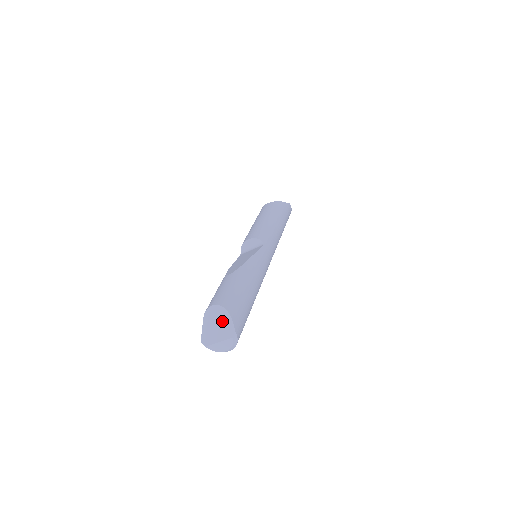
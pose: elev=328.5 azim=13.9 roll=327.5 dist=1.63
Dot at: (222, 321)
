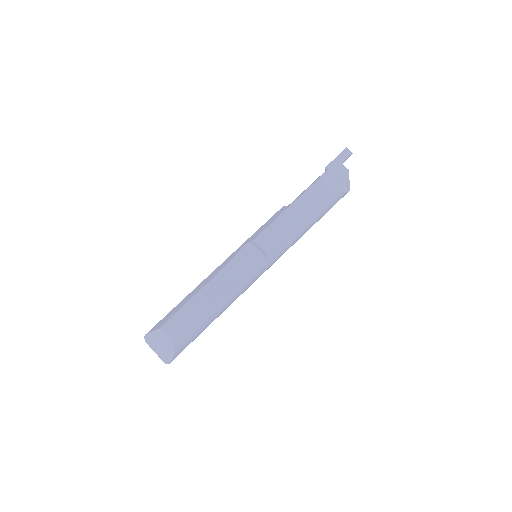
Dot at: (166, 349)
